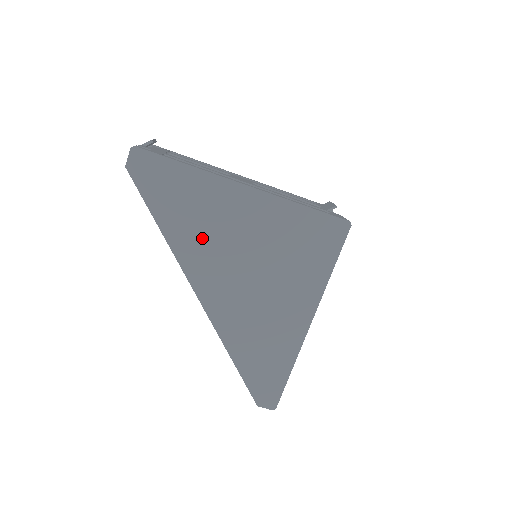
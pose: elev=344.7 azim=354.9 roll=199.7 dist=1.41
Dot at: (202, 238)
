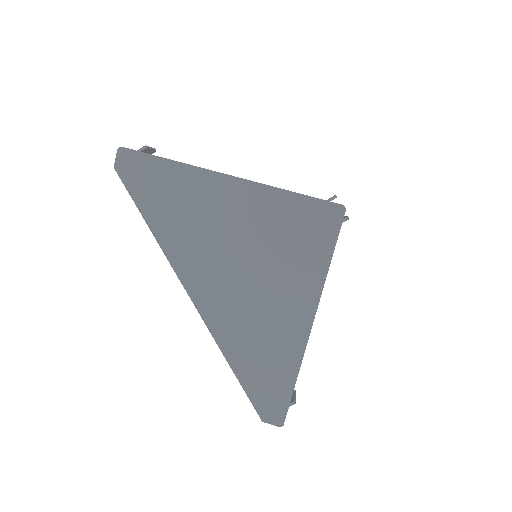
Dot at: (189, 233)
